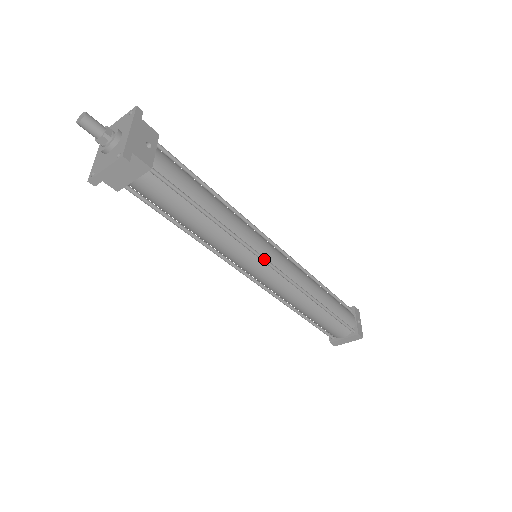
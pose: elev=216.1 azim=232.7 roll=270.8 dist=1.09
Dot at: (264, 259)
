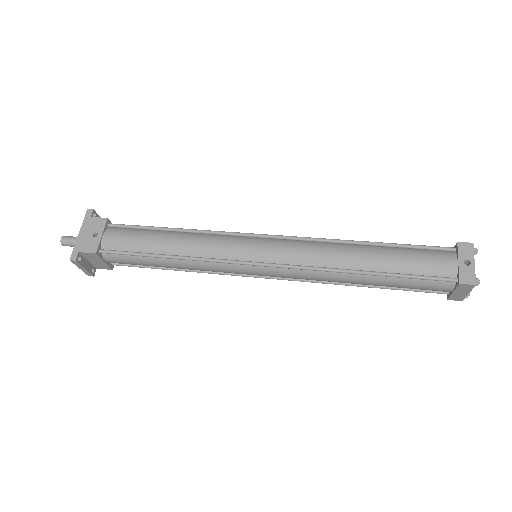
Dot at: (243, 263)
